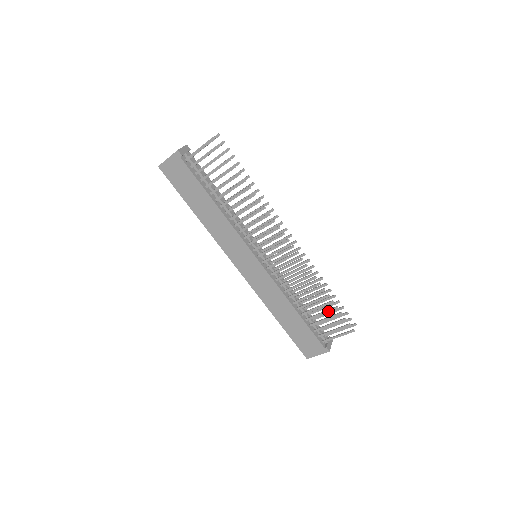
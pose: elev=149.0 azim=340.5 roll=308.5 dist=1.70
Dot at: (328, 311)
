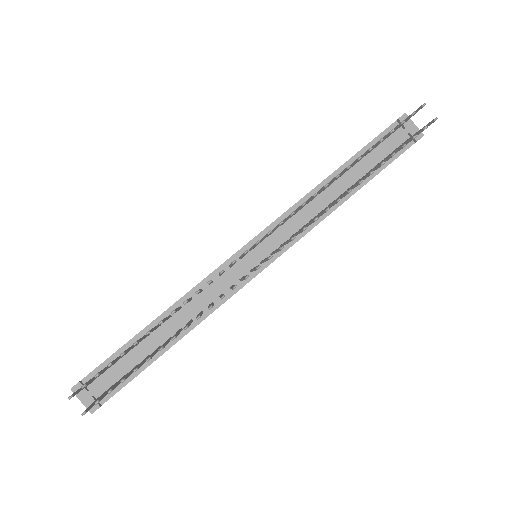
Dot at: occluded
